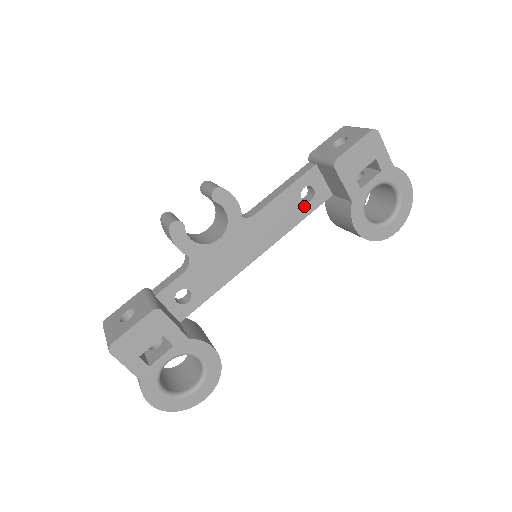
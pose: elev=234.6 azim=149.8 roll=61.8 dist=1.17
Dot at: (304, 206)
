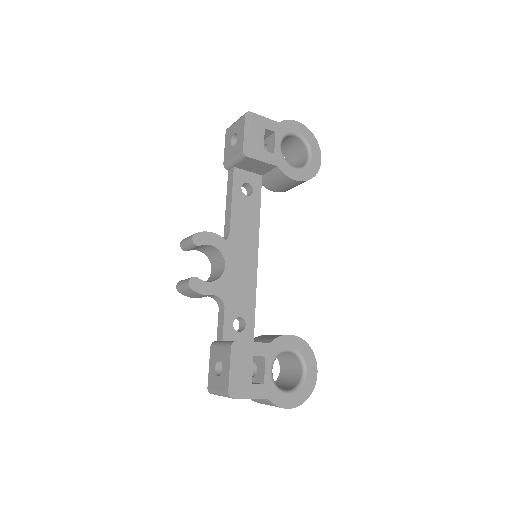
Dot at: (252, 199)
